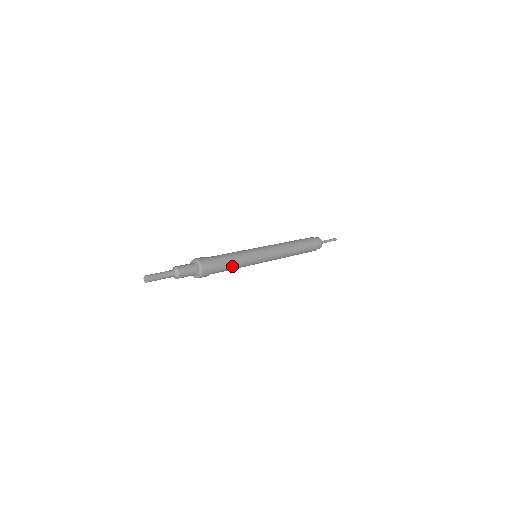
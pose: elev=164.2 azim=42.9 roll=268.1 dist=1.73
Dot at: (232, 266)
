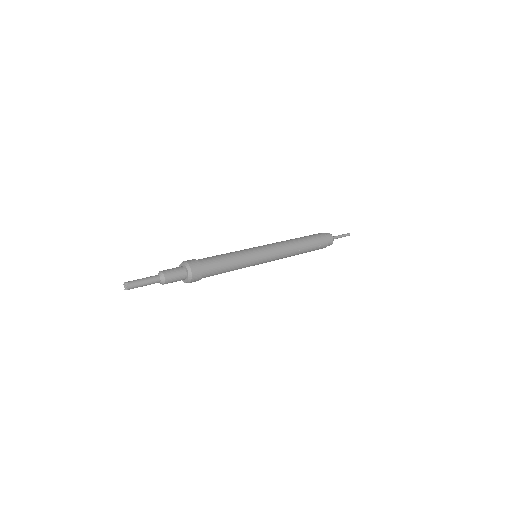
Dot at: (227, 270)
